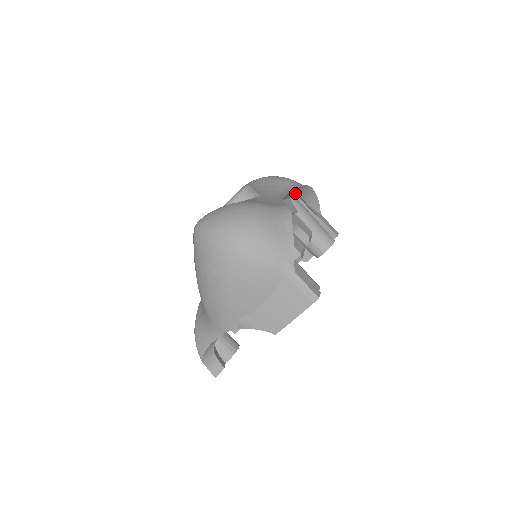
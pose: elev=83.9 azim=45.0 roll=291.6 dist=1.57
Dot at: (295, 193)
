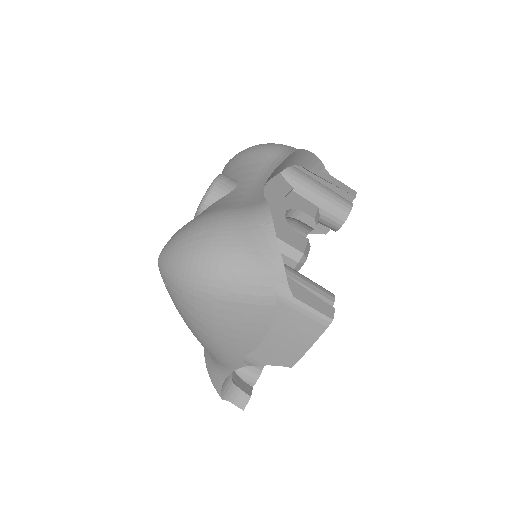
Dot at: (284, 164)
